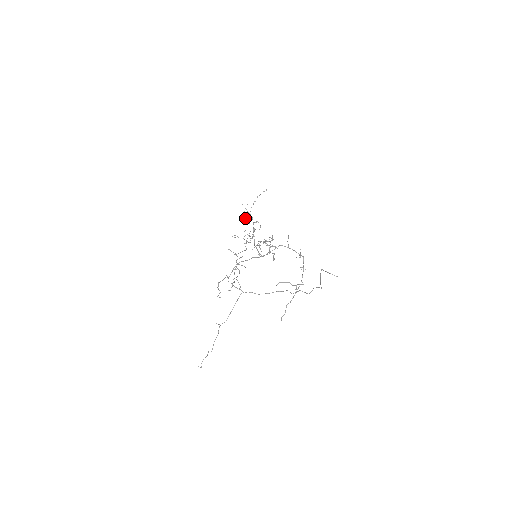
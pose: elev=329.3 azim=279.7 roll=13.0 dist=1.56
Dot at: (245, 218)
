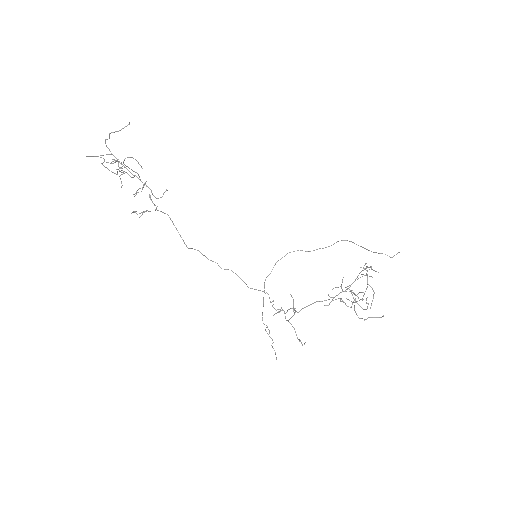
Dot at: (116, 174)
